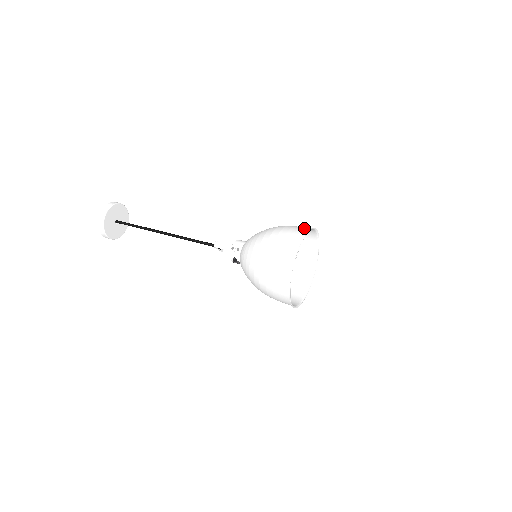
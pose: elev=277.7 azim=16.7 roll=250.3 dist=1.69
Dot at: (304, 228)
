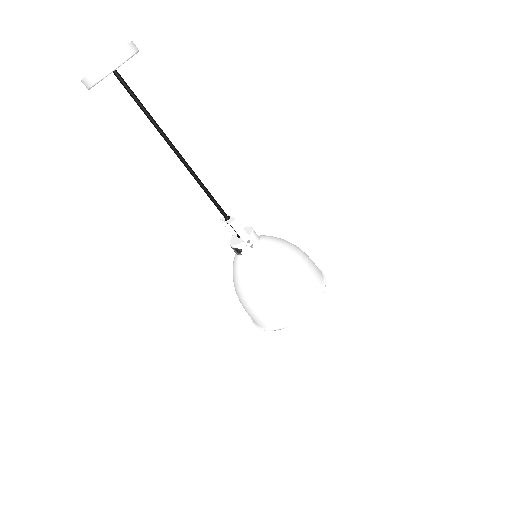
Dot at: occluded
